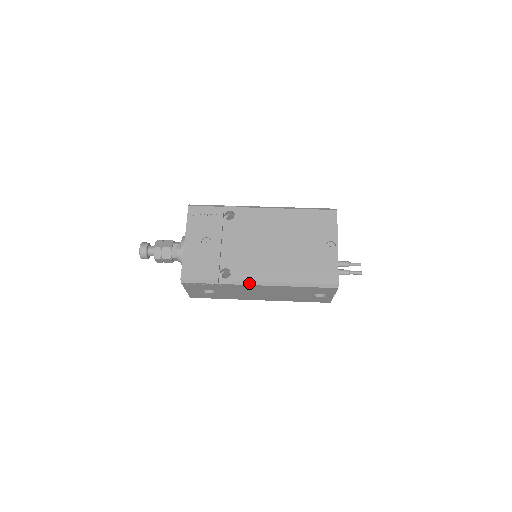
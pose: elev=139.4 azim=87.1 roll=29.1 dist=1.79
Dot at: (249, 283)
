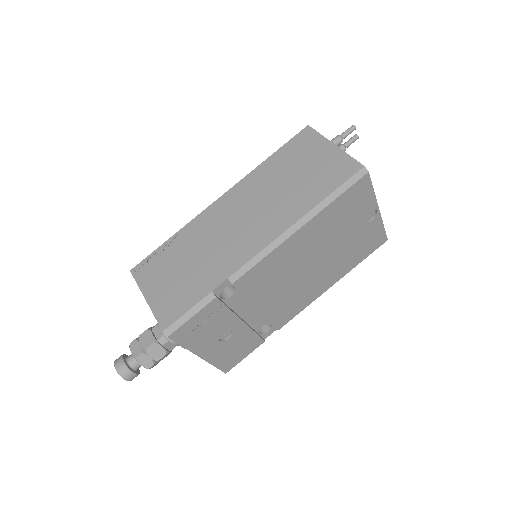
Dot at: (296, 314)
